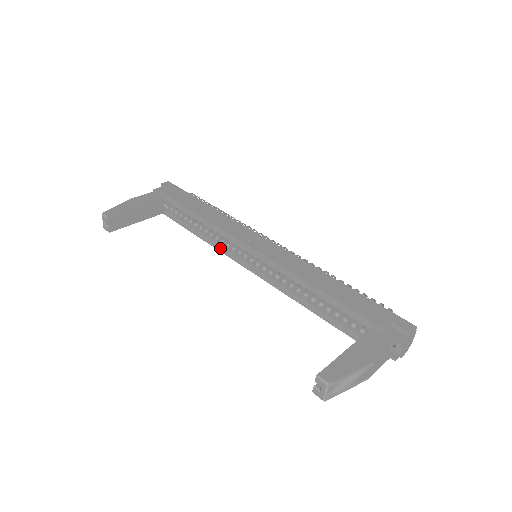
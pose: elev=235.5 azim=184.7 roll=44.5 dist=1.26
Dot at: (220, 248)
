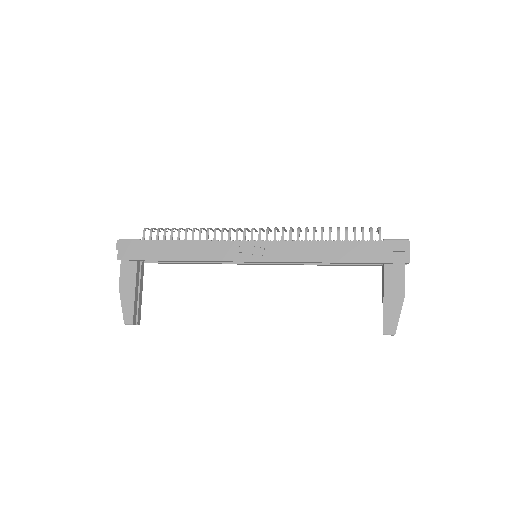
Dot at: occluded
